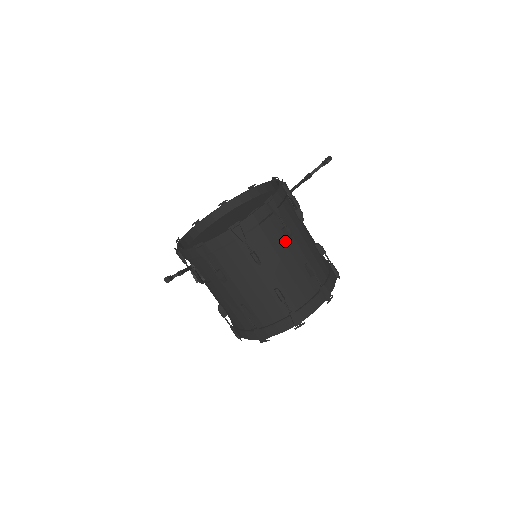
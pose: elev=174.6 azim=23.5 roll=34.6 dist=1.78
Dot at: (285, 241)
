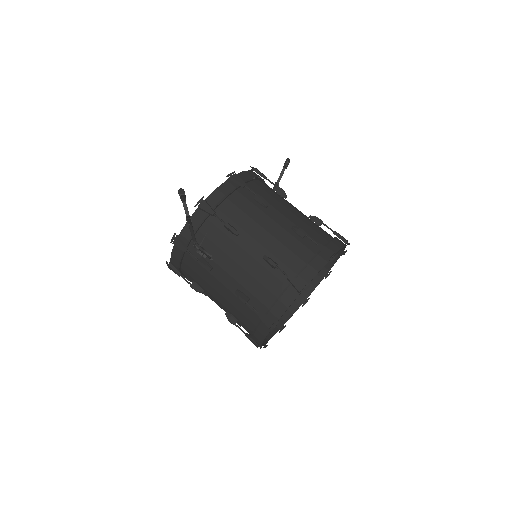
Dot at: (281, 198)
